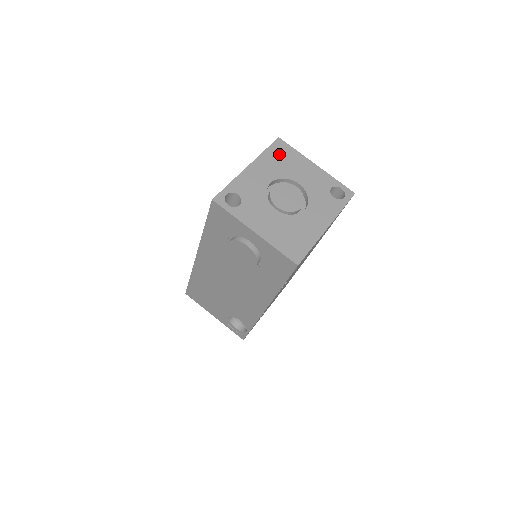
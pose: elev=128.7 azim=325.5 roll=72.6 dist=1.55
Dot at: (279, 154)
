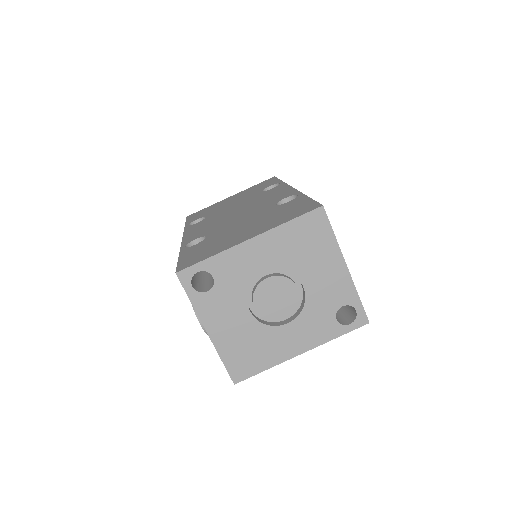
Dot at: (305, 234)
